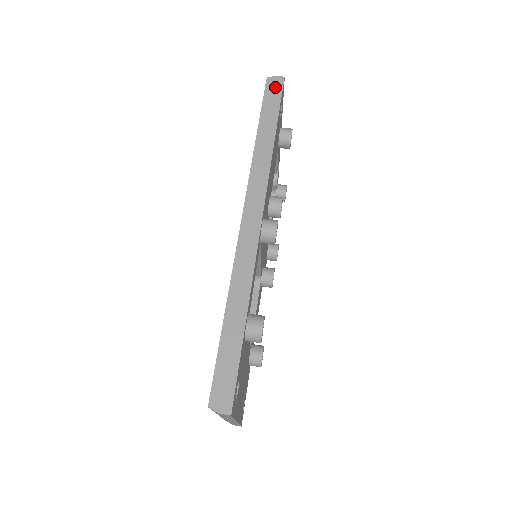
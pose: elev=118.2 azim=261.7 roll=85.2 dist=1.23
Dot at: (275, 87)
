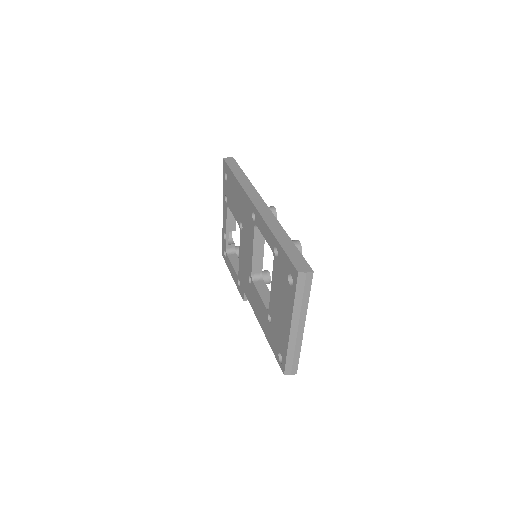
Dot at: (231, 161)
